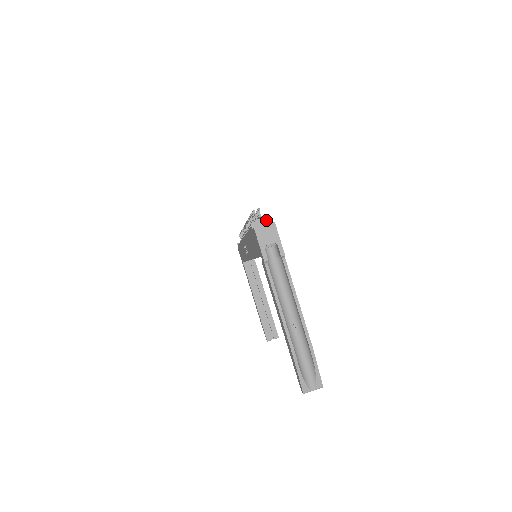
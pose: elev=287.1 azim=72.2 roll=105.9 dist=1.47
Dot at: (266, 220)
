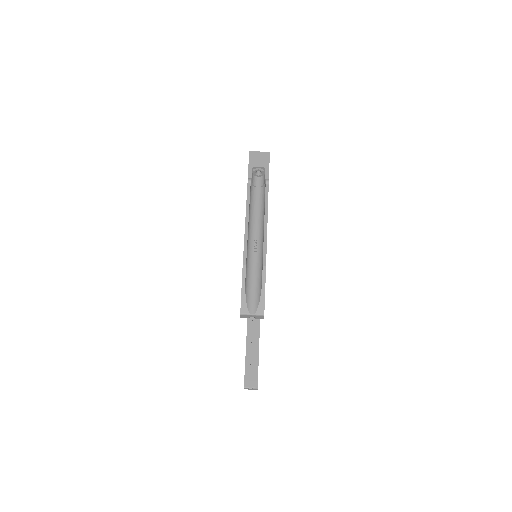
Dot at: occluded
